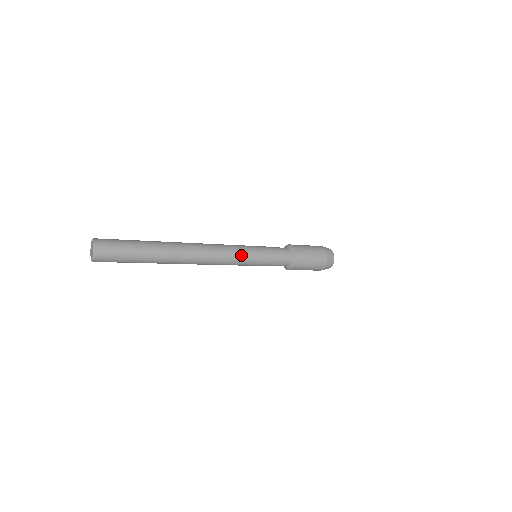
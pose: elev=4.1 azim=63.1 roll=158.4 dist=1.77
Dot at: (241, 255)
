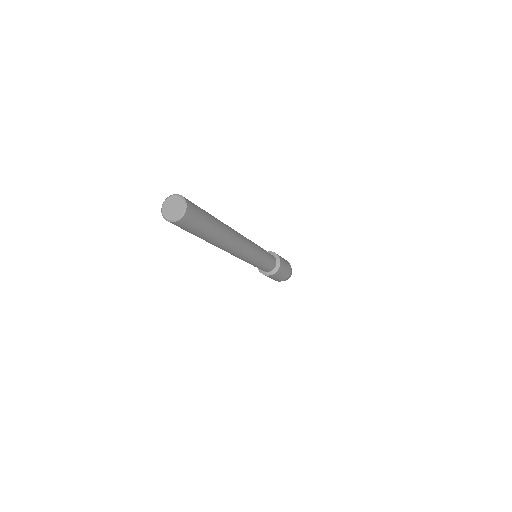
Dot at: (258, 250)
